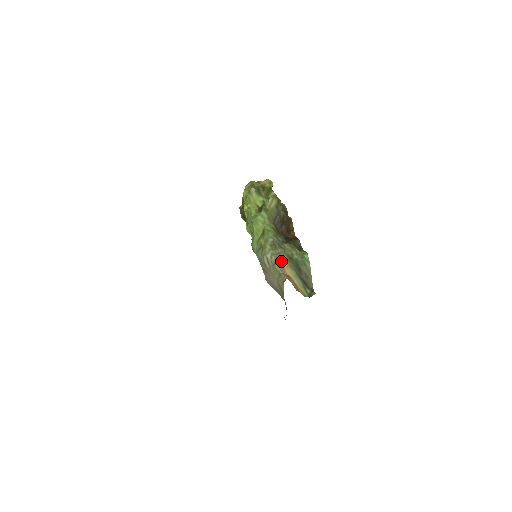
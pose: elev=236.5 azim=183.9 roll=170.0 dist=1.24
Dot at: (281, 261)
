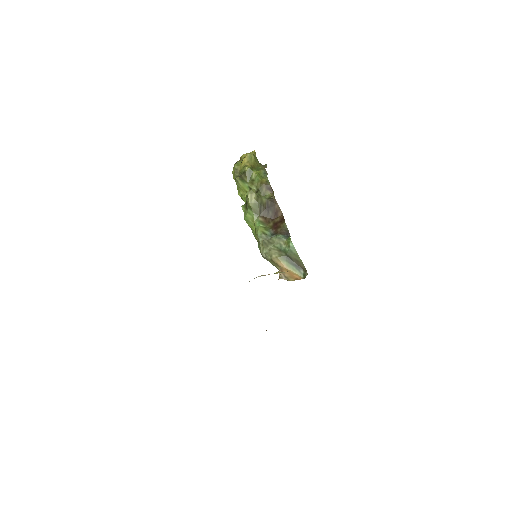
Dot at: (273, 258)
